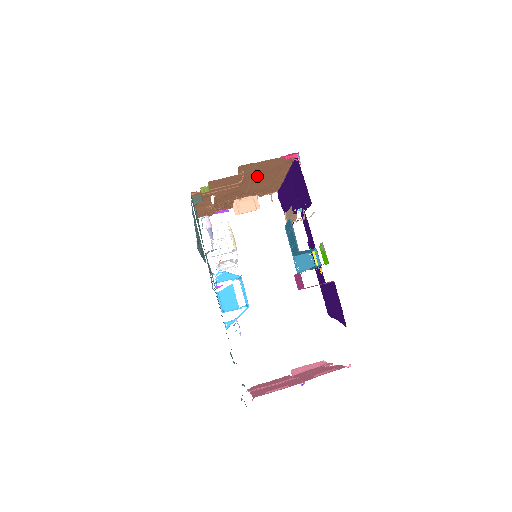
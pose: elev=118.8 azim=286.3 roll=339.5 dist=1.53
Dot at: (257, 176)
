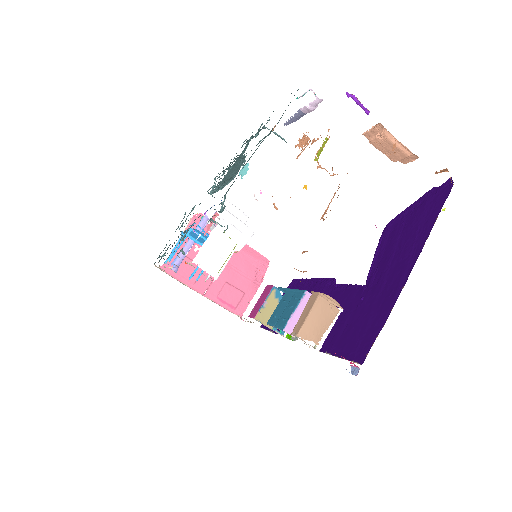
Dot at: occluded
